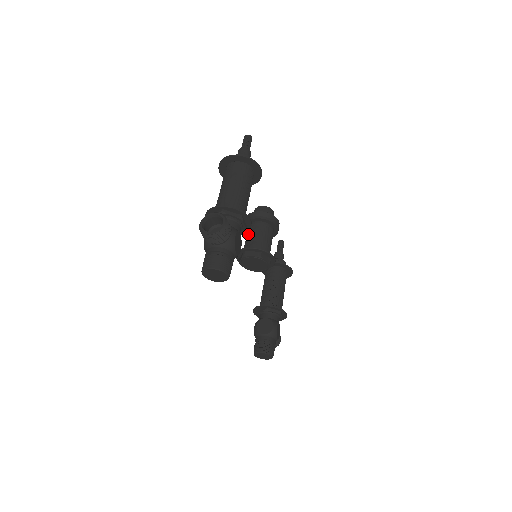
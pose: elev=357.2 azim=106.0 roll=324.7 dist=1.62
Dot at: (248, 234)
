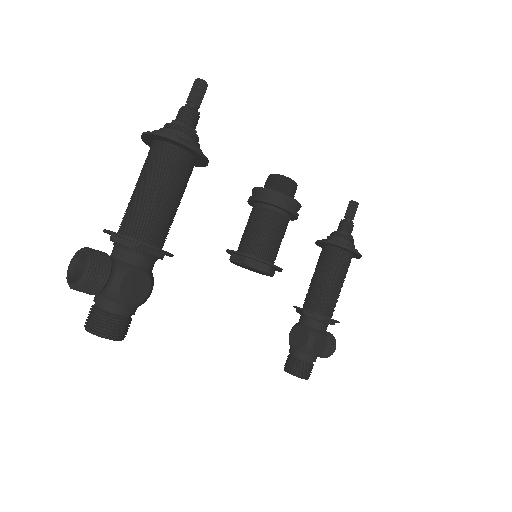
Dot at: (247, 222)
